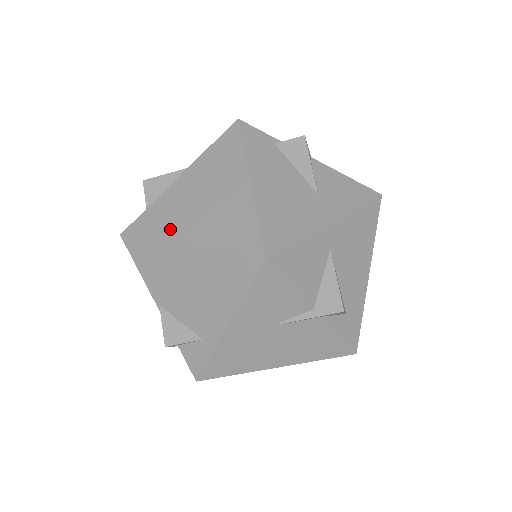
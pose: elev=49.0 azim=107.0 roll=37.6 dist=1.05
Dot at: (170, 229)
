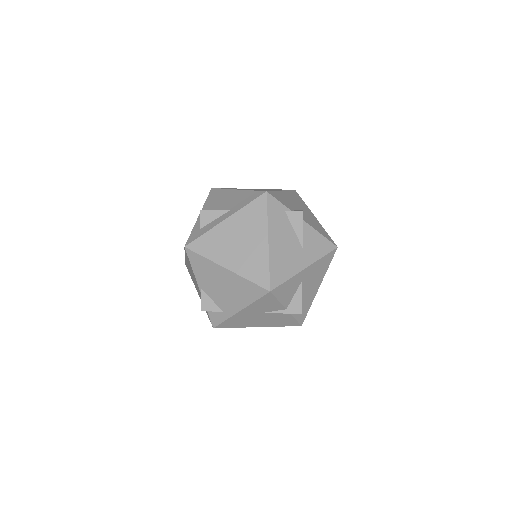
Dot at: (217, 254)
